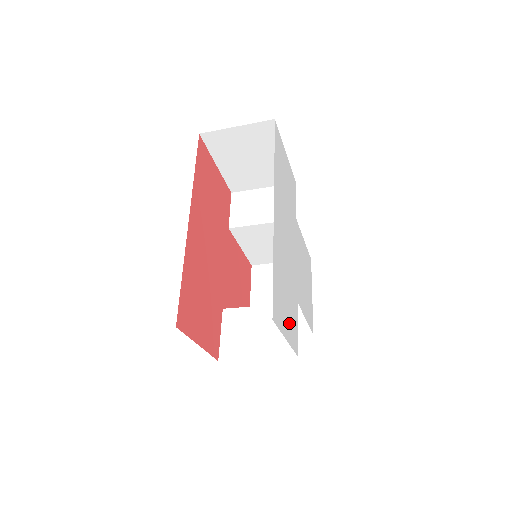
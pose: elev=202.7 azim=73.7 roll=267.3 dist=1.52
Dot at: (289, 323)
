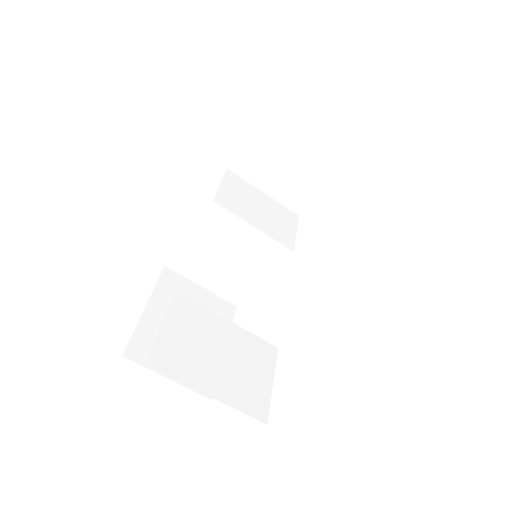
Dot at: occluded
